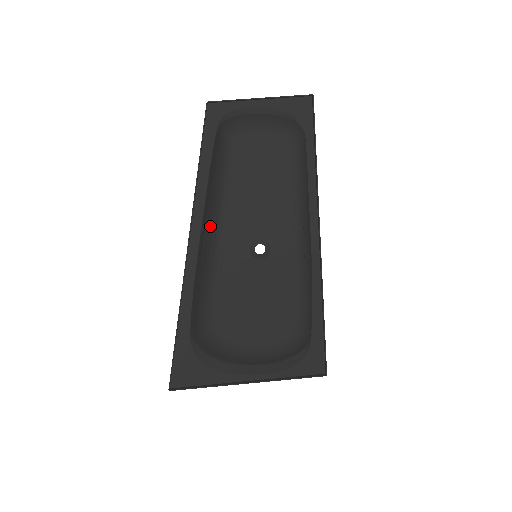
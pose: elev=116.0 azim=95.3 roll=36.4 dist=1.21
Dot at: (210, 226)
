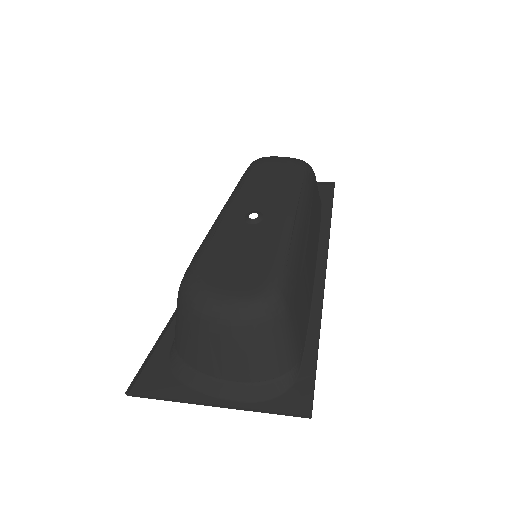
Dot at: occluded
